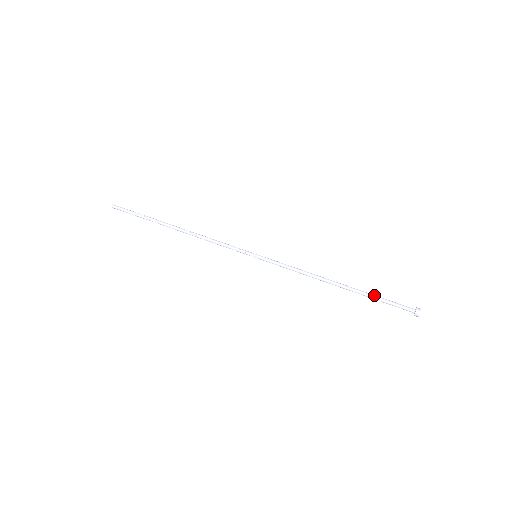
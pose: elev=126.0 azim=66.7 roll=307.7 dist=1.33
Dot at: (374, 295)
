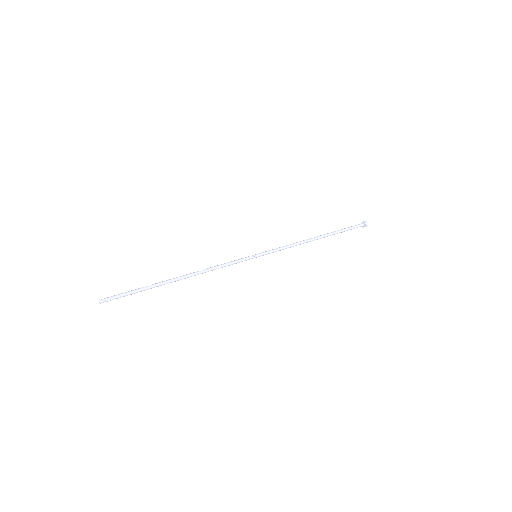
Dot at: (339, 230)
